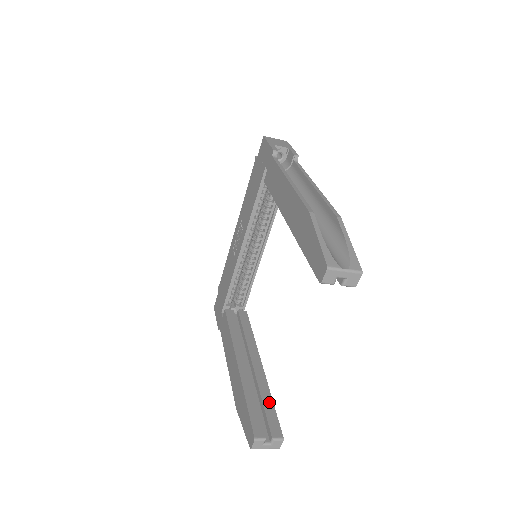
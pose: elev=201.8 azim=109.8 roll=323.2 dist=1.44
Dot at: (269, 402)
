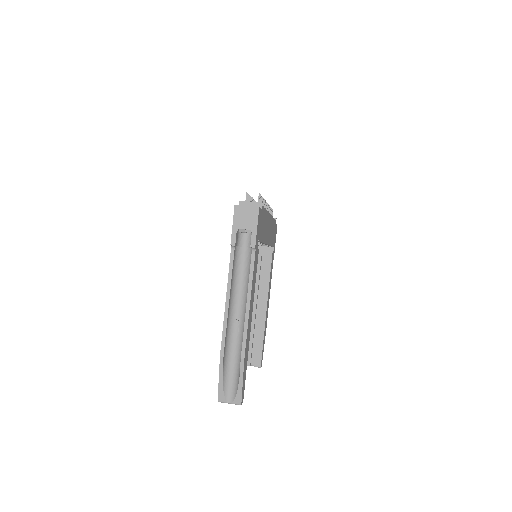
Dot at: (260, 341)
